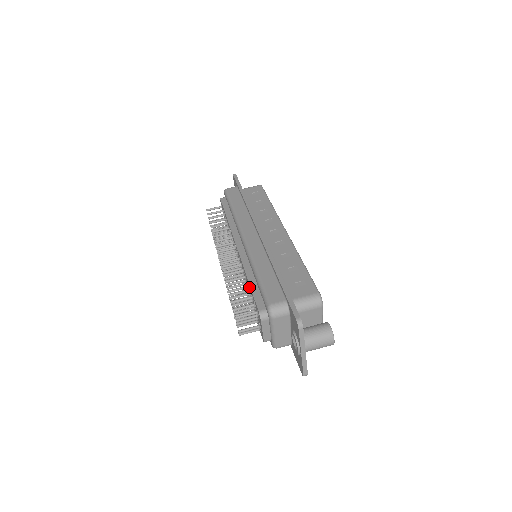
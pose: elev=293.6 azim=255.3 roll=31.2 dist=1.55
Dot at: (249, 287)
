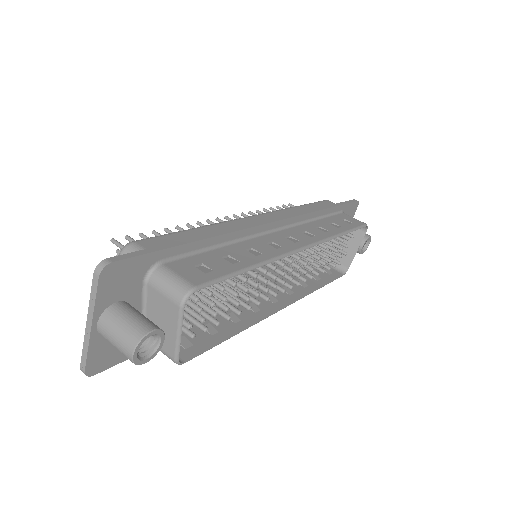
Dot at: occluded
